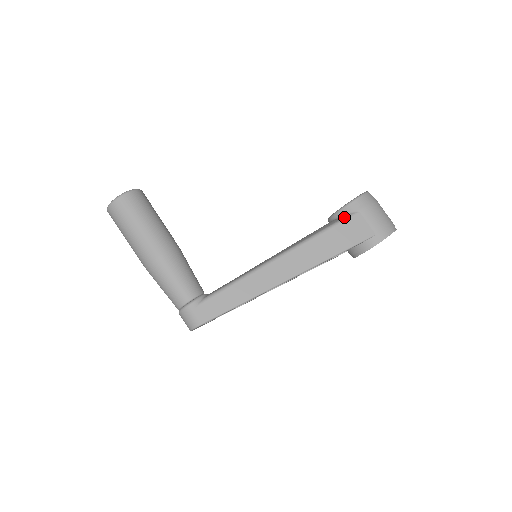
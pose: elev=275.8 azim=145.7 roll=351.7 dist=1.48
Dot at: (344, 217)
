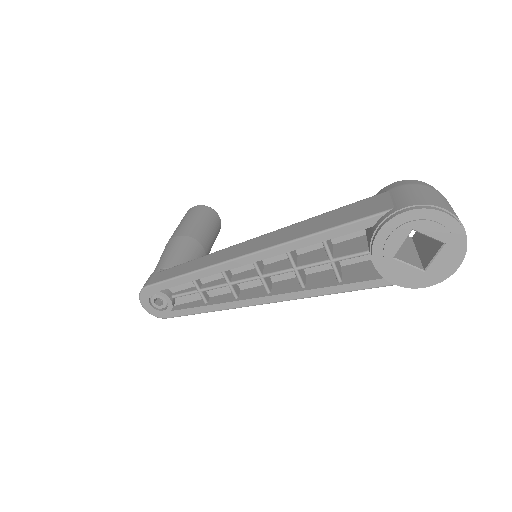
Dot at: (365, 199)
